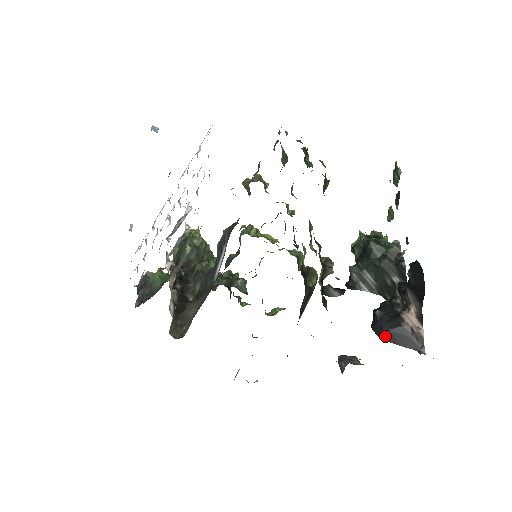
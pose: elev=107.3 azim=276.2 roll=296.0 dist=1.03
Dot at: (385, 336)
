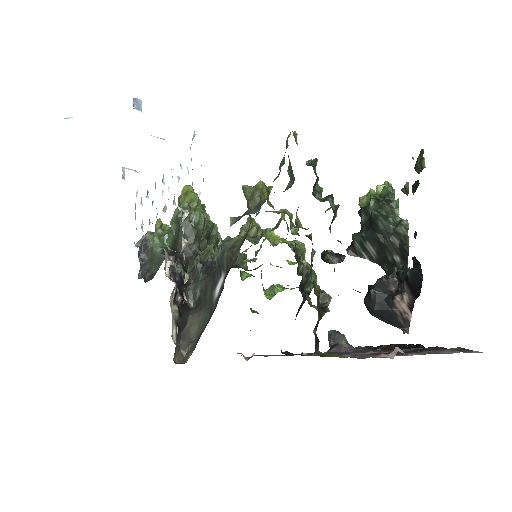
Dot at: (375, 314)
